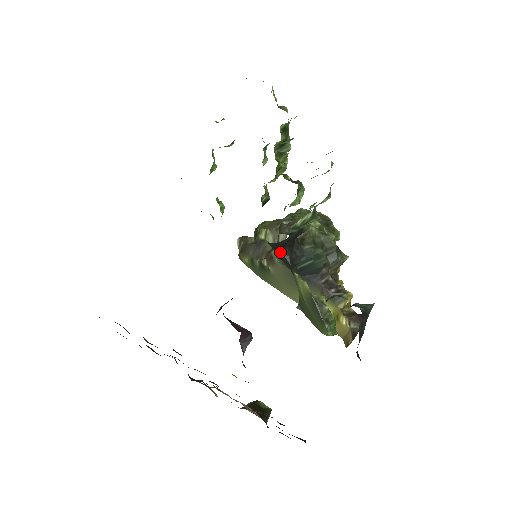
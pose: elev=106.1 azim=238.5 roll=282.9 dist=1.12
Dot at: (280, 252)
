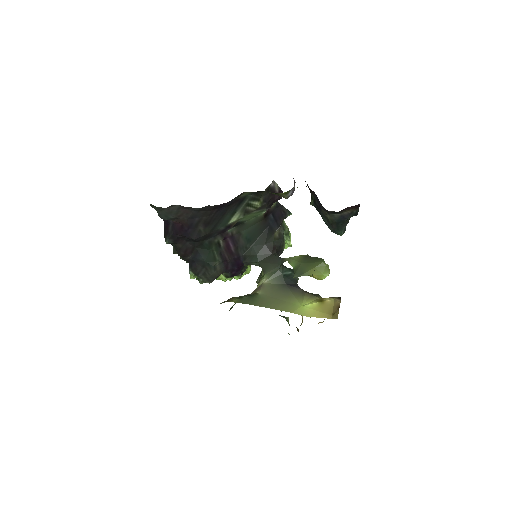
Dot at: (271, 257)
